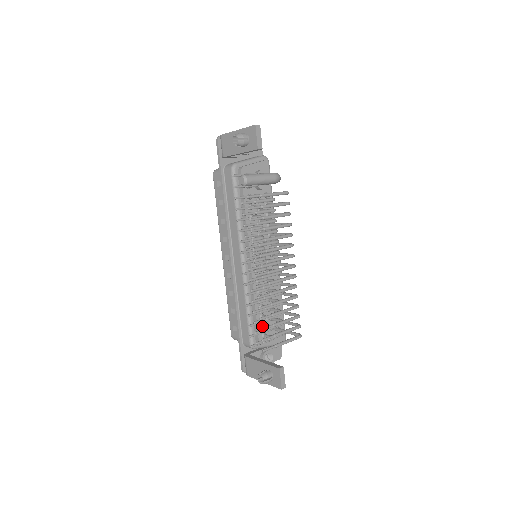
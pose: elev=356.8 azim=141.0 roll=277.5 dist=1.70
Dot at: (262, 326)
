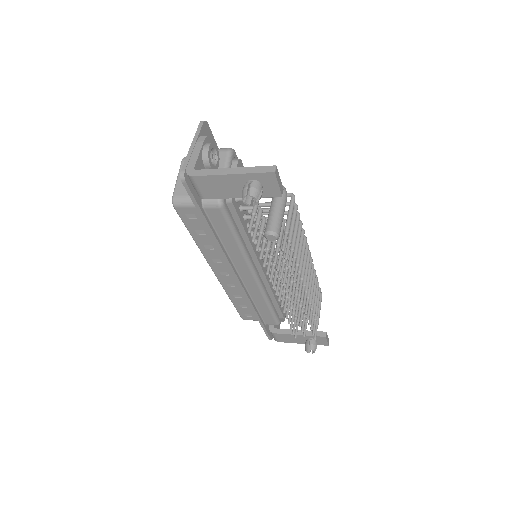
Dot at: occluded
